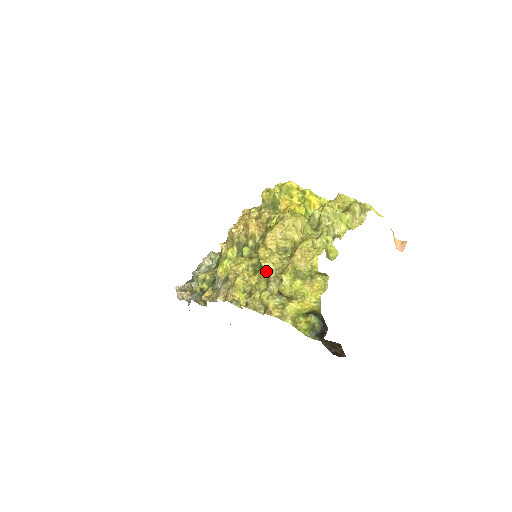
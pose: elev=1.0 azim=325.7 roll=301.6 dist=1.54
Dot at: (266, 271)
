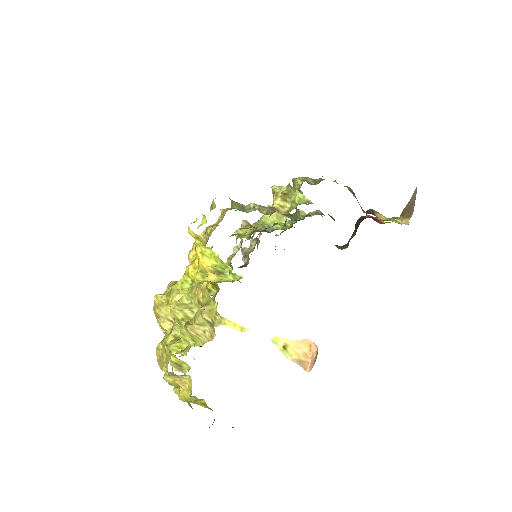
Dot at: occluded
